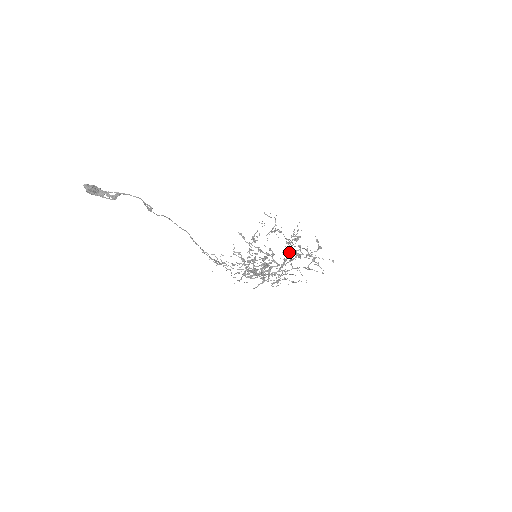
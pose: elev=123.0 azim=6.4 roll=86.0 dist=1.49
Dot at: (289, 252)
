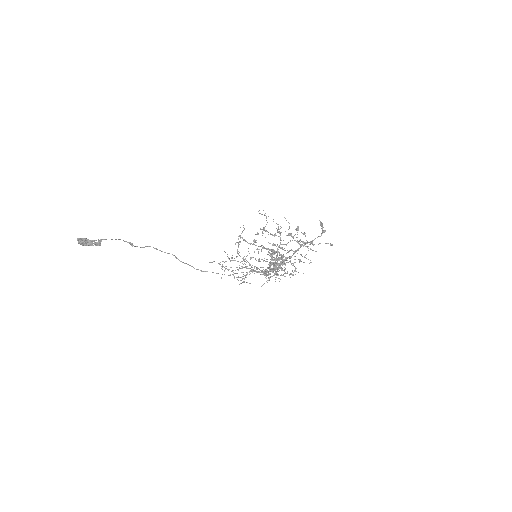
Dot at: occluded
